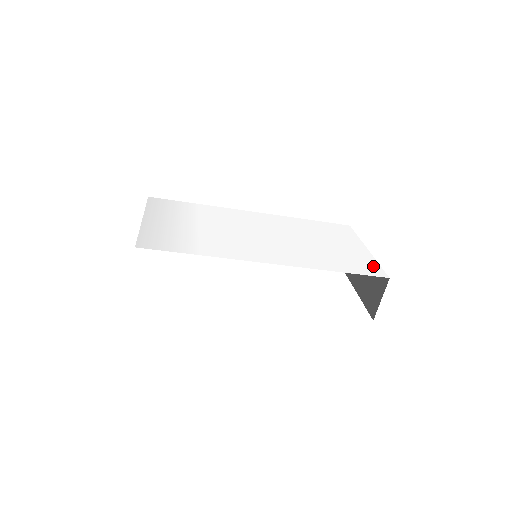
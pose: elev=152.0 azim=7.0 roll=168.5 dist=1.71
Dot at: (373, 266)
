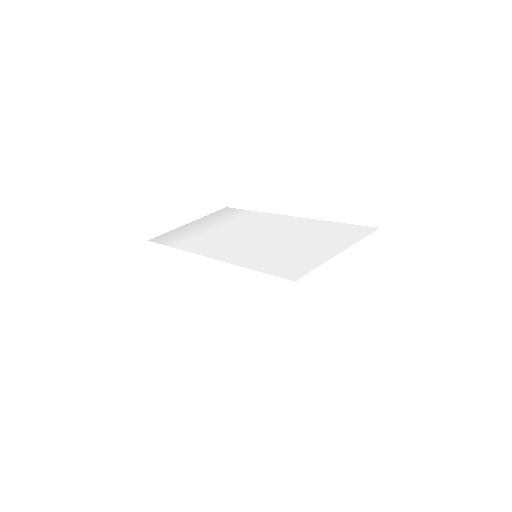
Dot at: (303, 269)
